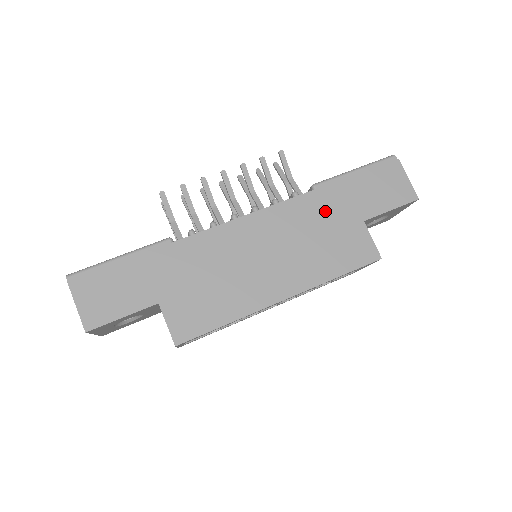
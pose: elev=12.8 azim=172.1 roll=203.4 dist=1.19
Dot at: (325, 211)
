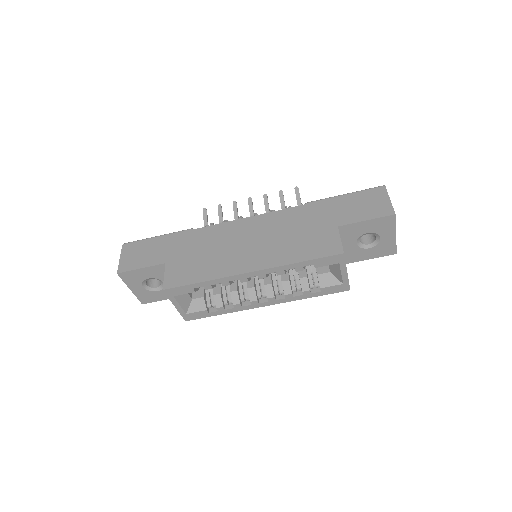
Dot at: (307, 218)
